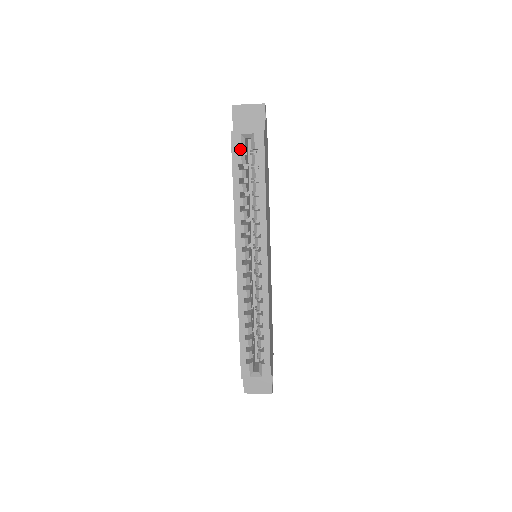
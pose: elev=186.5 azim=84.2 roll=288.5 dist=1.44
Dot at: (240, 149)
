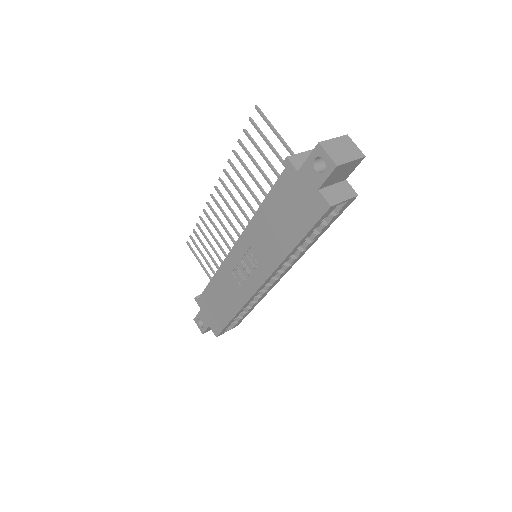
Dot at: occluded
